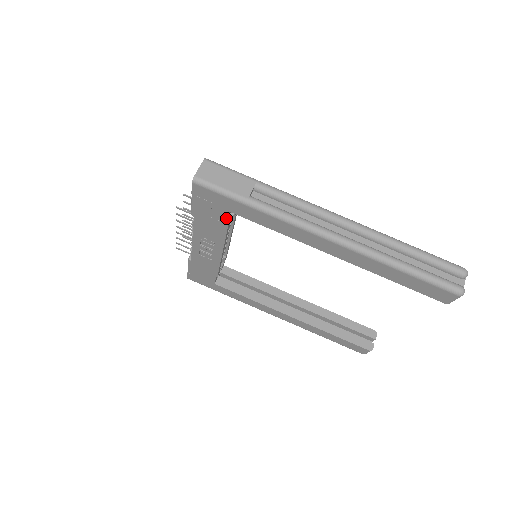
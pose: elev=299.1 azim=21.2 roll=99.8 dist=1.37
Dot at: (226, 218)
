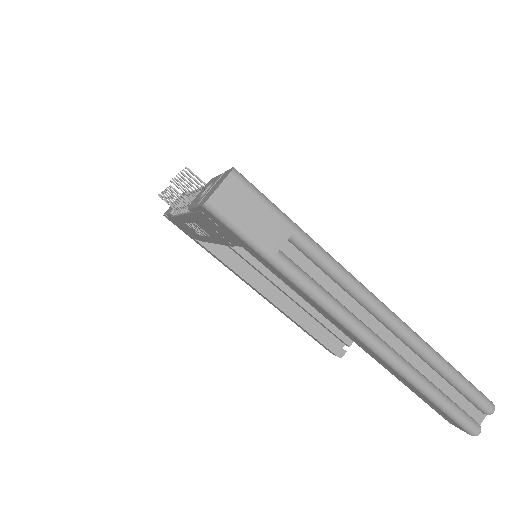
Dot at: (234, 244)
